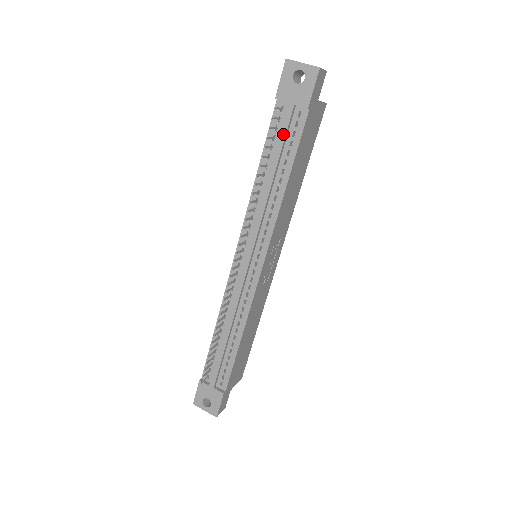
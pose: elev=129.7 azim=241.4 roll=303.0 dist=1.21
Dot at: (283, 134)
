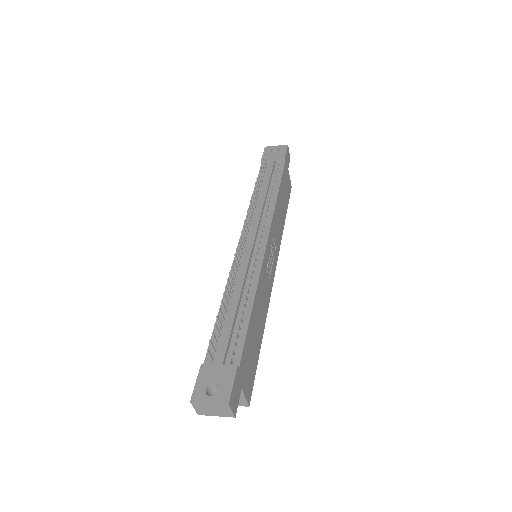
Dot at: (270, 171)
